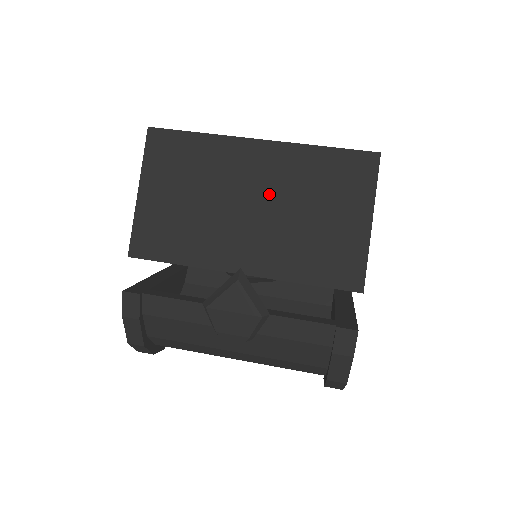
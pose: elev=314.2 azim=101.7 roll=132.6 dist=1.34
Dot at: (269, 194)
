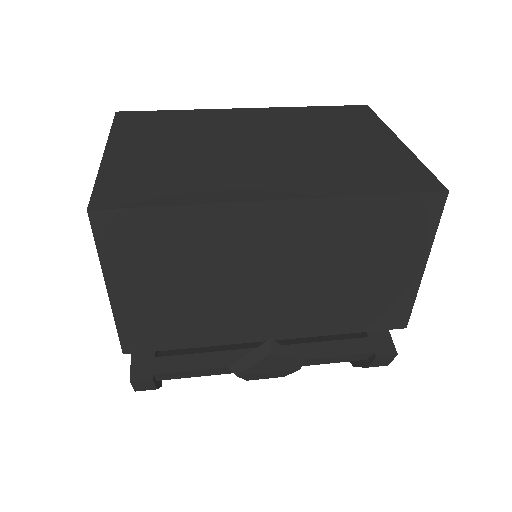
Dot at: (297, 263)
